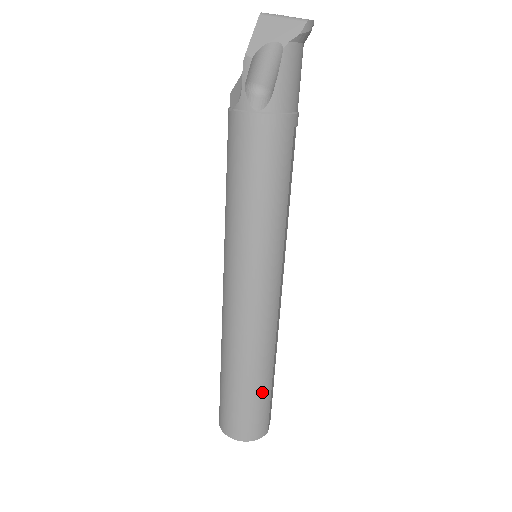
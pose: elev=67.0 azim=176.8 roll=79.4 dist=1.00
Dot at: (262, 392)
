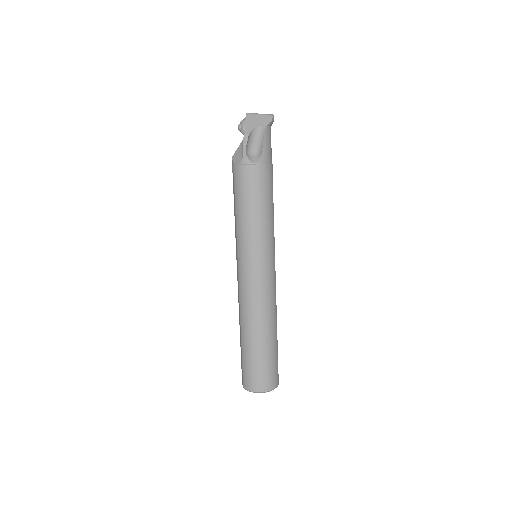
Dot at: (274, 349)
